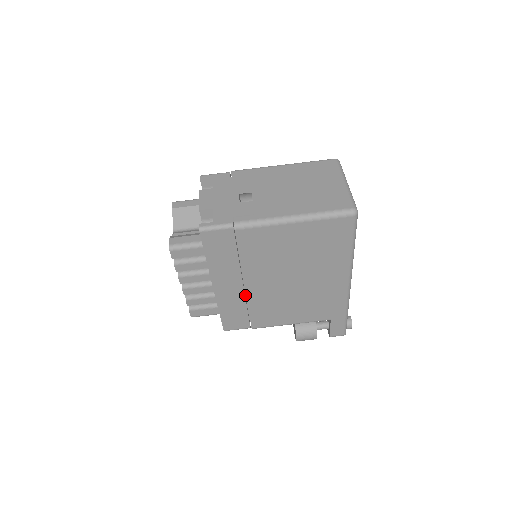
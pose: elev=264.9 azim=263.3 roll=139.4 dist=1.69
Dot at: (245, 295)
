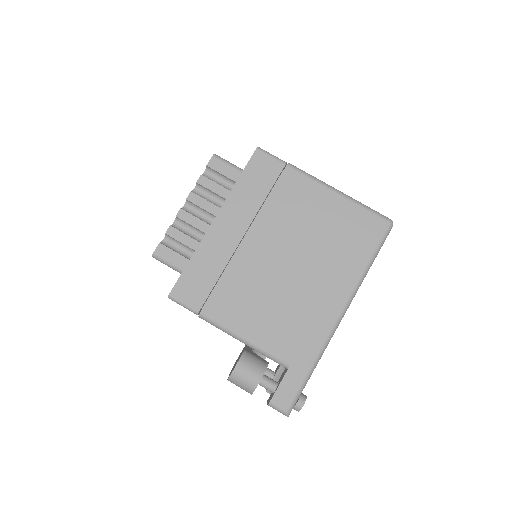
Dot at: (229, 261)
